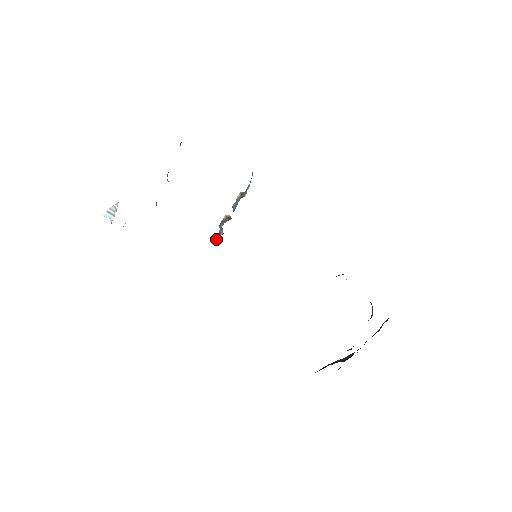
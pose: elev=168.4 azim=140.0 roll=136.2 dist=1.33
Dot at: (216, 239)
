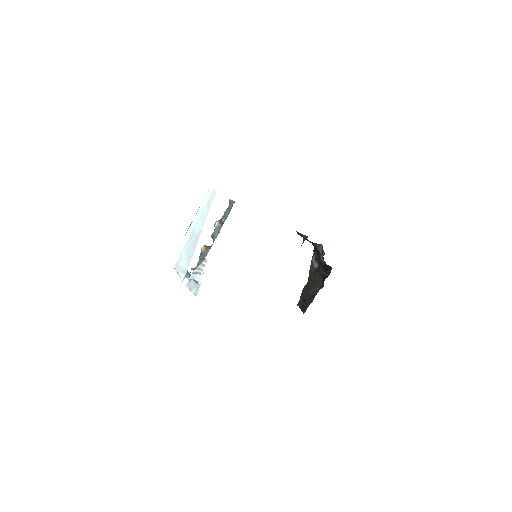
Dot at: occluded
